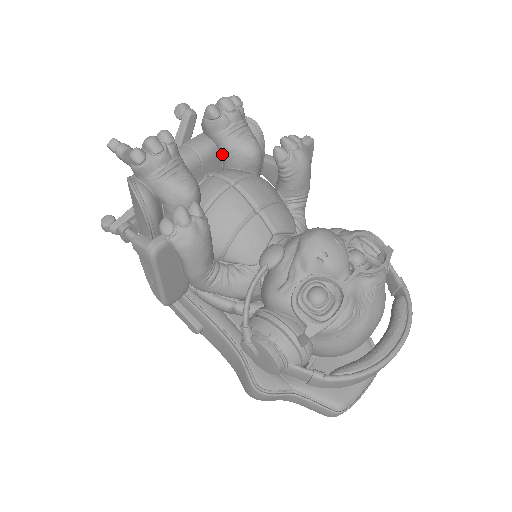
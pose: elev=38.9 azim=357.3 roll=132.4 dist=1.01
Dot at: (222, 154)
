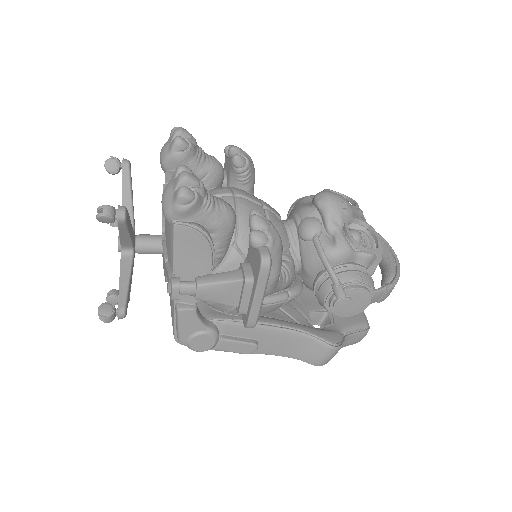
Dot at: occluded
